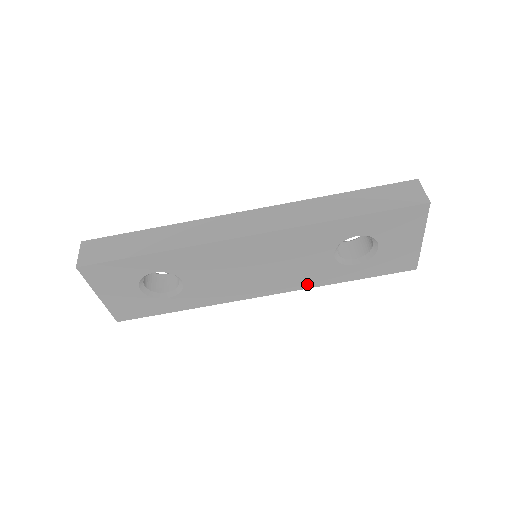
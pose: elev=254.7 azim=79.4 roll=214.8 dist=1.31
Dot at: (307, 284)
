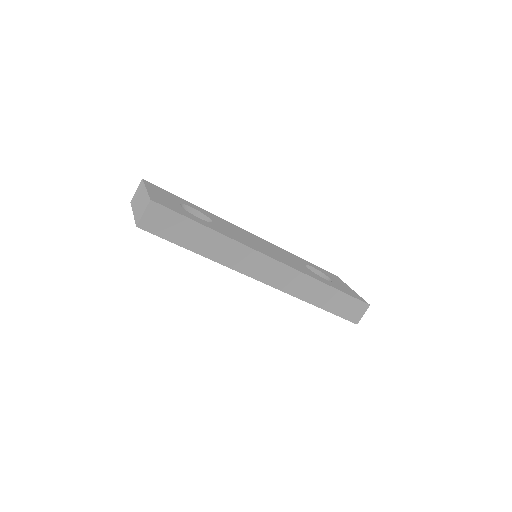
Dot at: occluded
